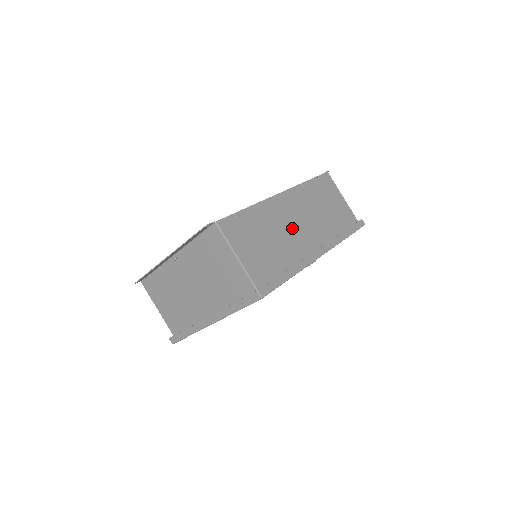
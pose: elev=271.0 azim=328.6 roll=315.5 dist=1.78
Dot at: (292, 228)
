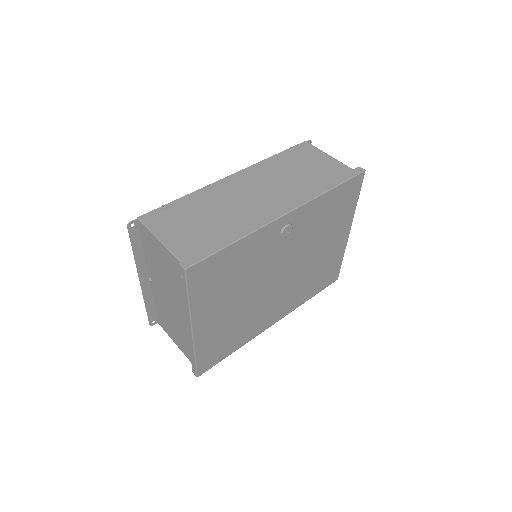
Dot at: (245, 200)
